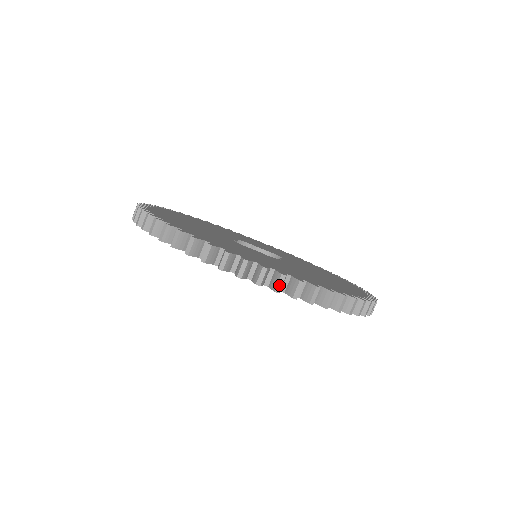
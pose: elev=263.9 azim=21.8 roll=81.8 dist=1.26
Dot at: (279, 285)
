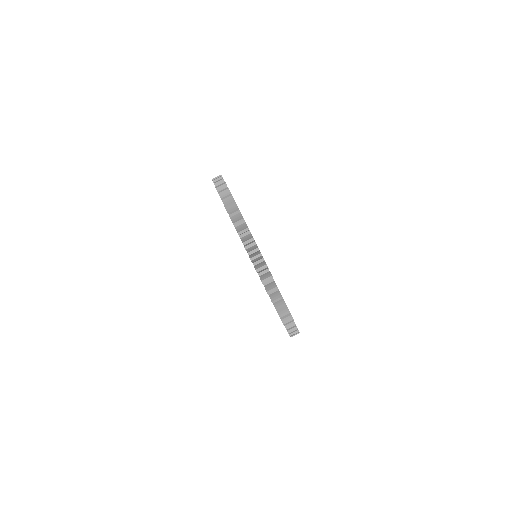
Dot at: (288, 323)
